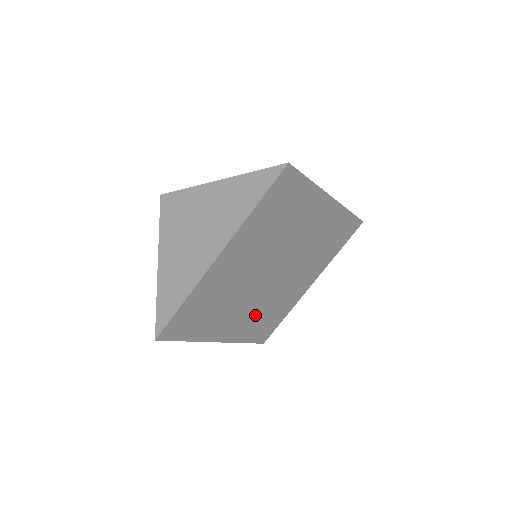
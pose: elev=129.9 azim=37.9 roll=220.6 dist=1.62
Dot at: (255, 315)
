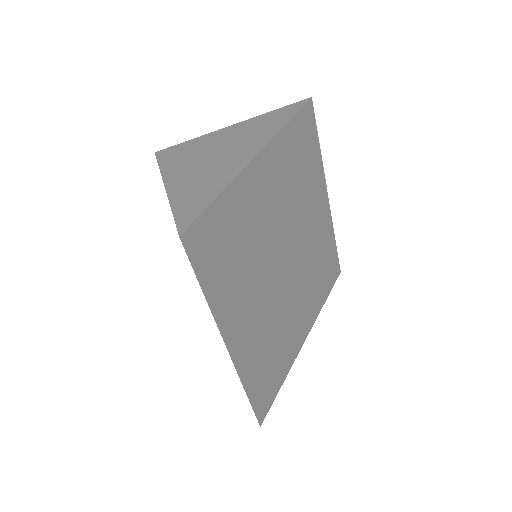
Dot at: (263, 333)
